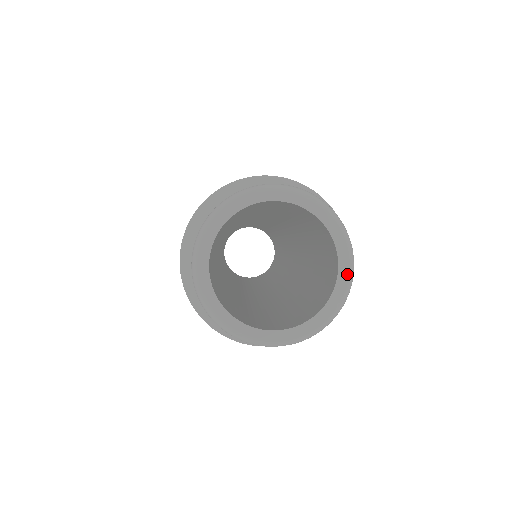
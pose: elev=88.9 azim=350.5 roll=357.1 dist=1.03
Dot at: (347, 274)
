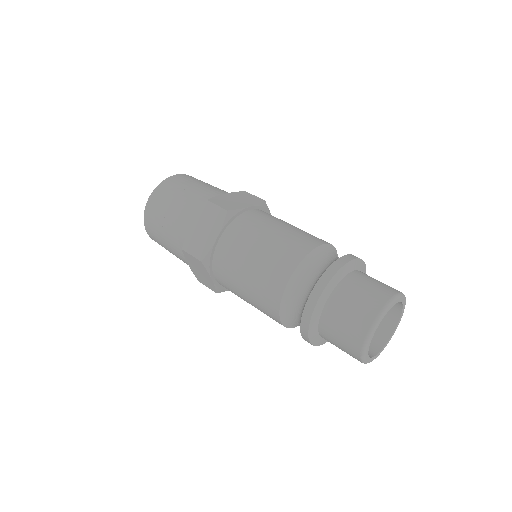
Dot at: (402, 315)
